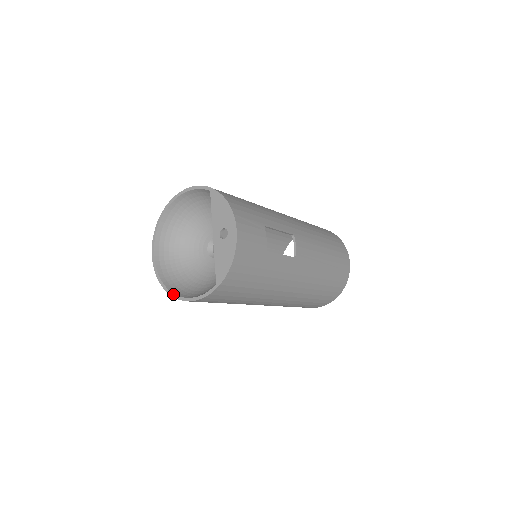
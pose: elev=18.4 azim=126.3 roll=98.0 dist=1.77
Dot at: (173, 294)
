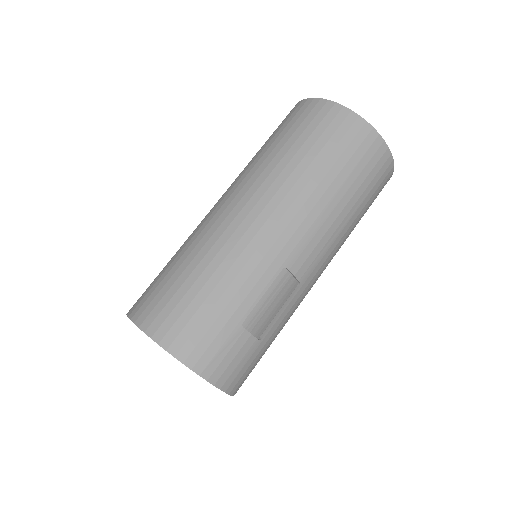
Dot at: occluded
